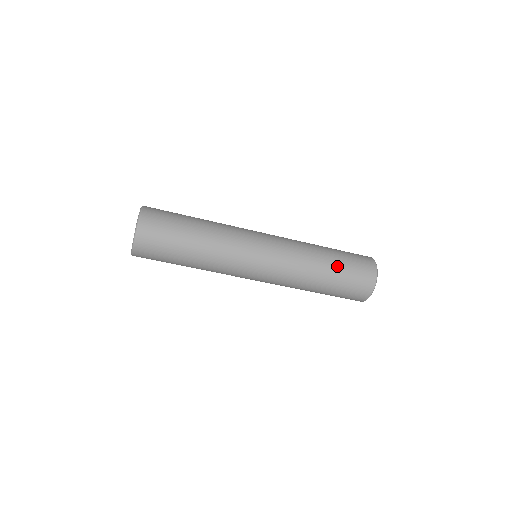
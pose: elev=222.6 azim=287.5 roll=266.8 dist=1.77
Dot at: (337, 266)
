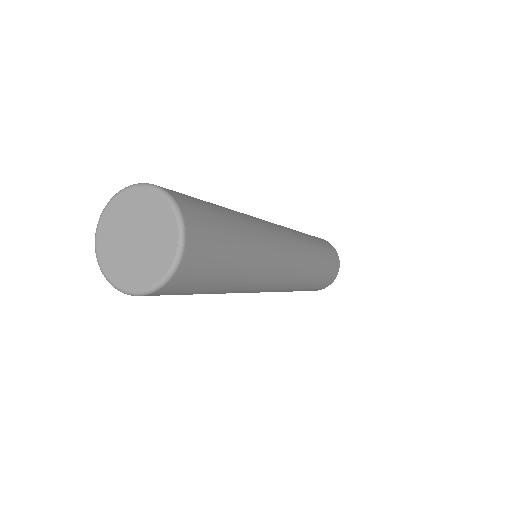
Dot at: (307, 289)
